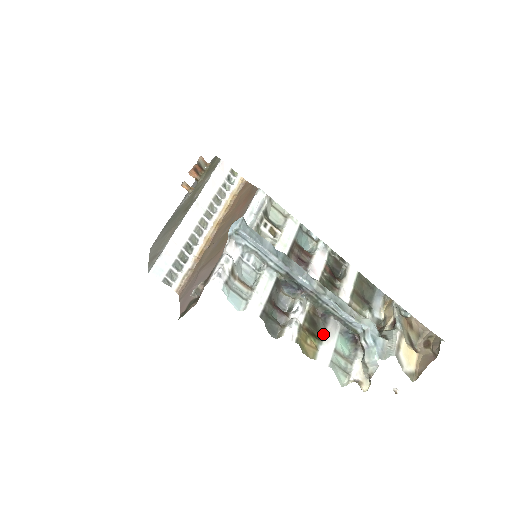
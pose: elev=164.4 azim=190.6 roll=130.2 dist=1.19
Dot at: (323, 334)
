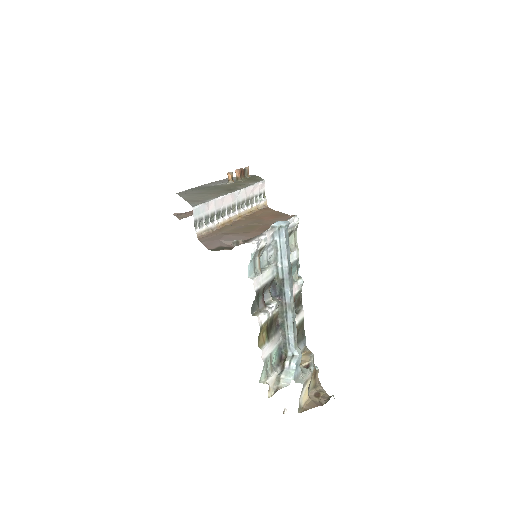
Dot at: (271, 337)
